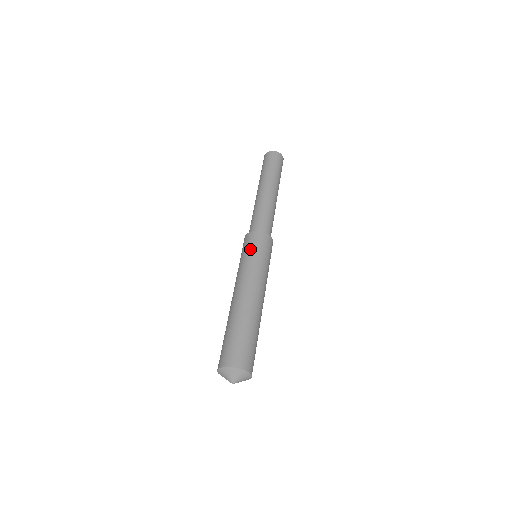
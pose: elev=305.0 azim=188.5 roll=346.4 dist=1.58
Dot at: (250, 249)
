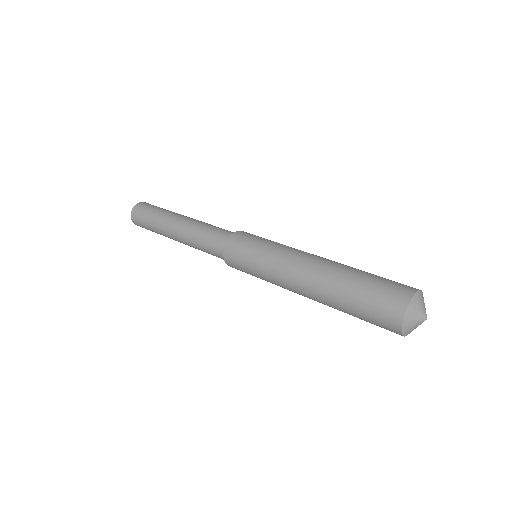
Dot at: (257, 239)
